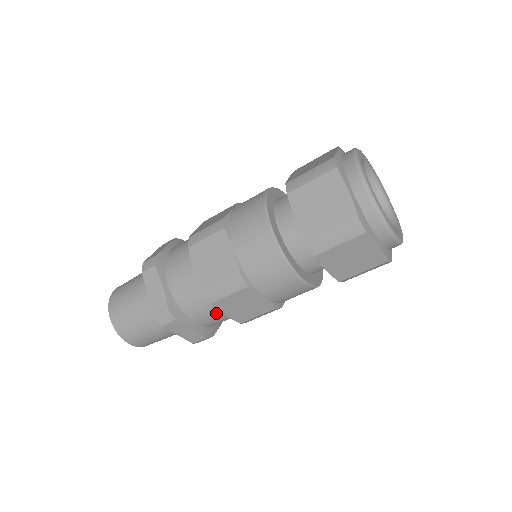
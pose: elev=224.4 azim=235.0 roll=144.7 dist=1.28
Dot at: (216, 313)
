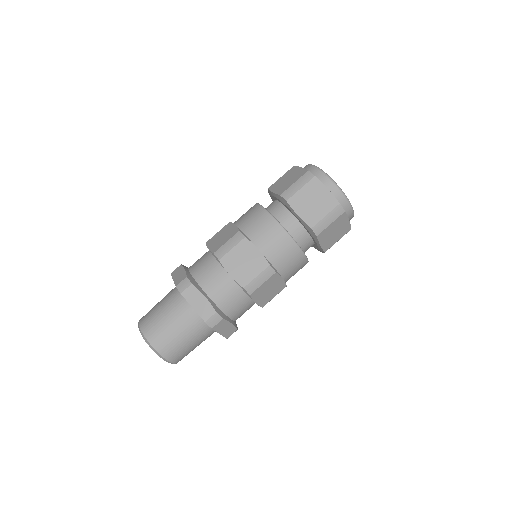
Dot at: (247, 305)
